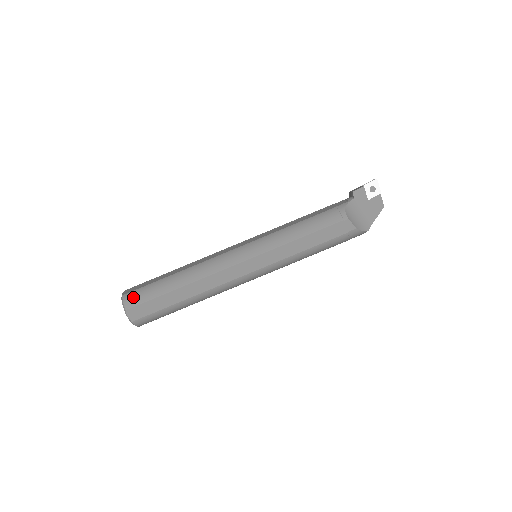
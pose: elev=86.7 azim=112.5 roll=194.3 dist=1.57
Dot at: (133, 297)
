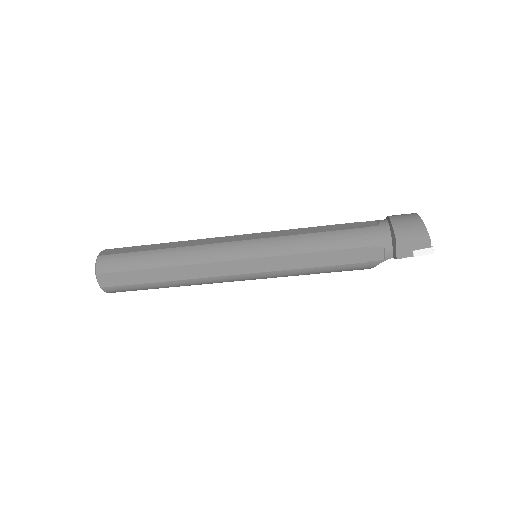
Dot at: (117, 291)
